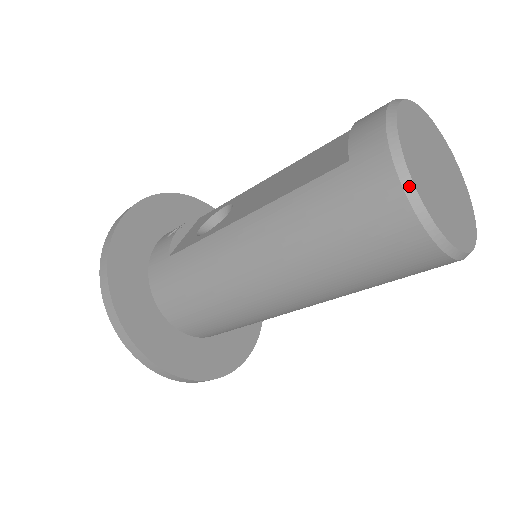
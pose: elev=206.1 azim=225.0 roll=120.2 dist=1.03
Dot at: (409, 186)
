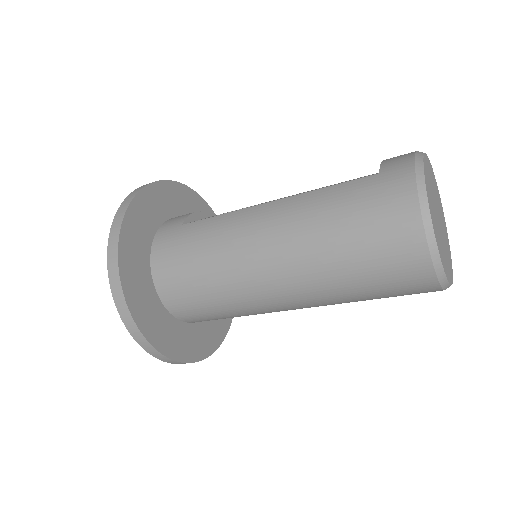
Dot at: (423, 196)
